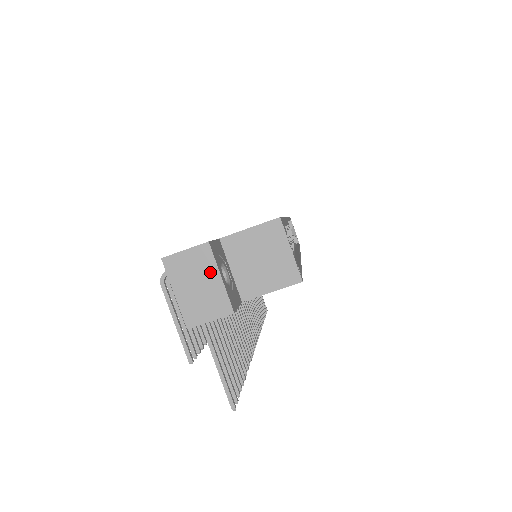
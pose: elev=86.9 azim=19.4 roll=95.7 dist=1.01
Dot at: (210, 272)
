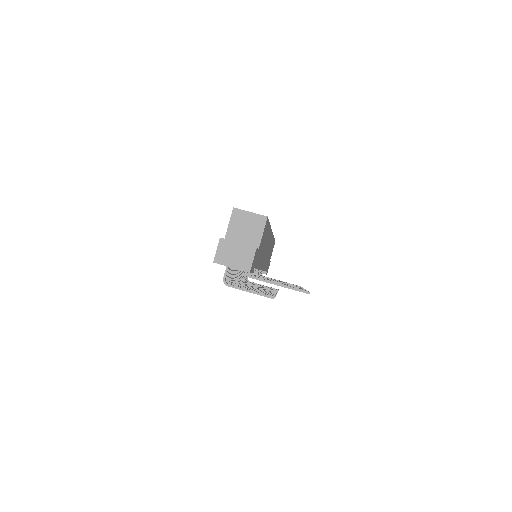
Dot at: (233, 246)
